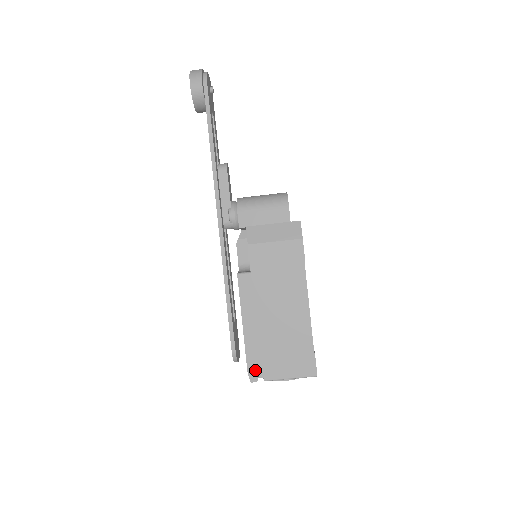
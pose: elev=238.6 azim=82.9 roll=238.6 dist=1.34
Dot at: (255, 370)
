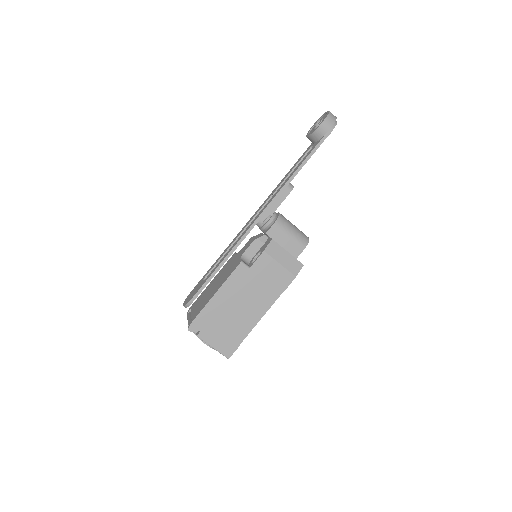
Dot at: (197, 325)
